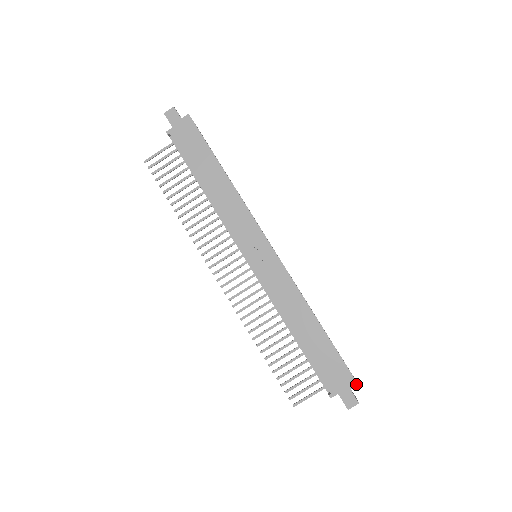
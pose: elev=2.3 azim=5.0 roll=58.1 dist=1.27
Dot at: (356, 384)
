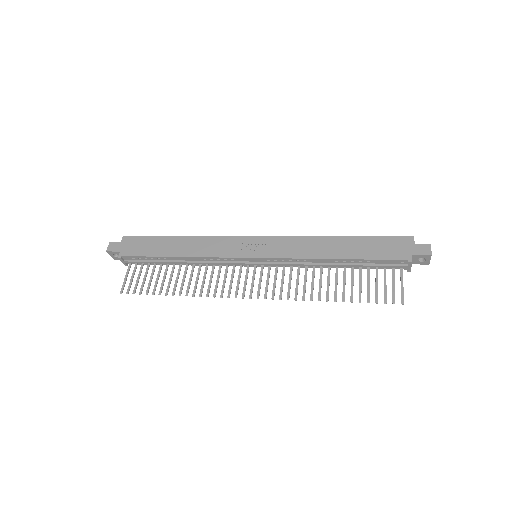
Dot at: (412, 237)
